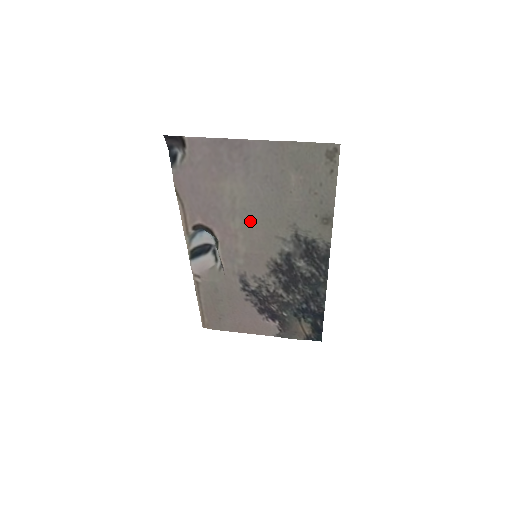
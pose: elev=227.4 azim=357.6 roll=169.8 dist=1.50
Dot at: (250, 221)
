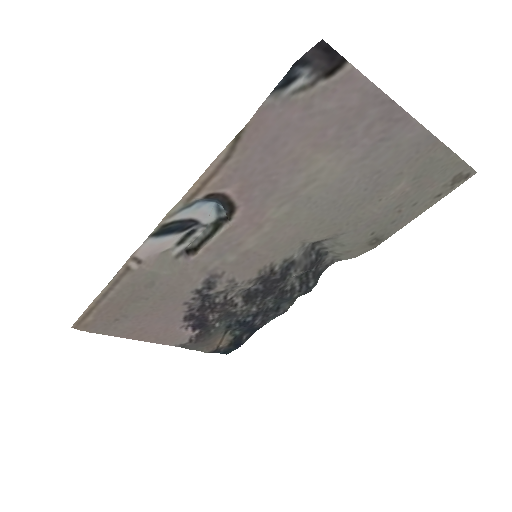
Dot at: (298, 214)
